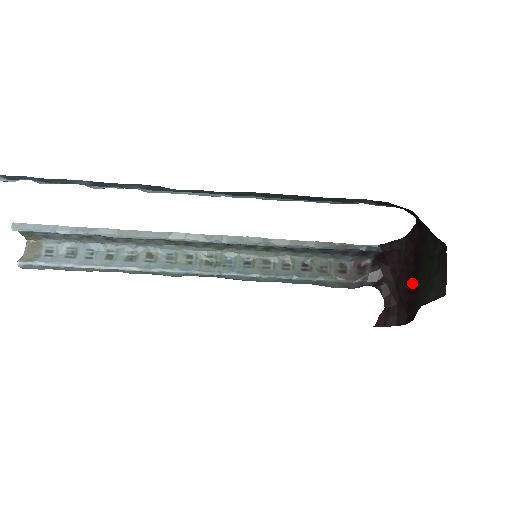
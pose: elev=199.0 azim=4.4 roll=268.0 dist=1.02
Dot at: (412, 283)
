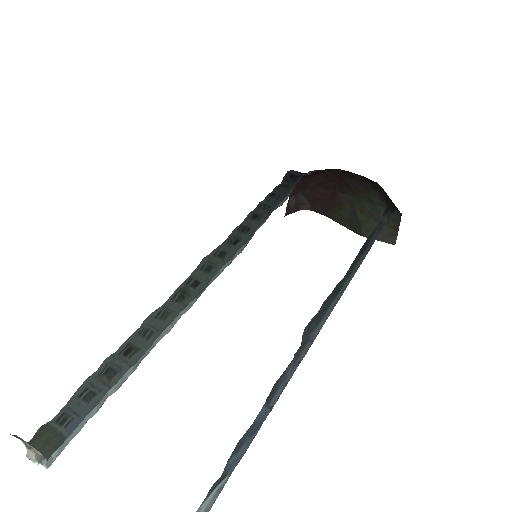
Dot at: (327, 191)
